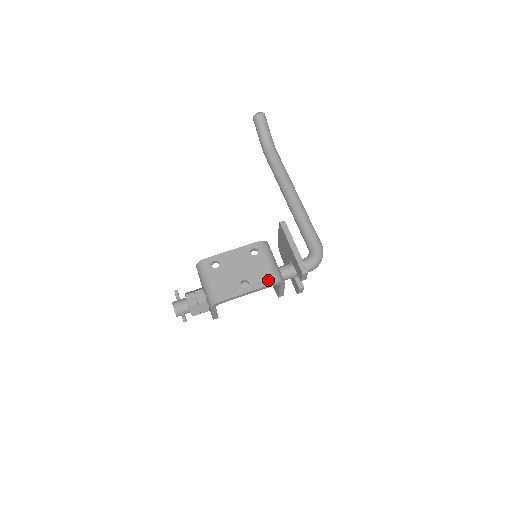
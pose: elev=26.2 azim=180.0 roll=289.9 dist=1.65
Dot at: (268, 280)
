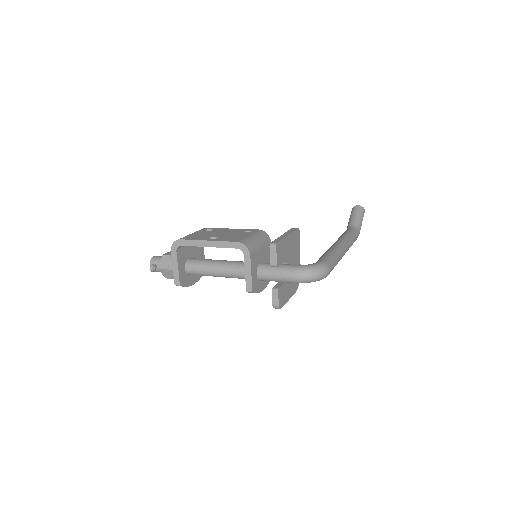
Dot at: (234, 240)
